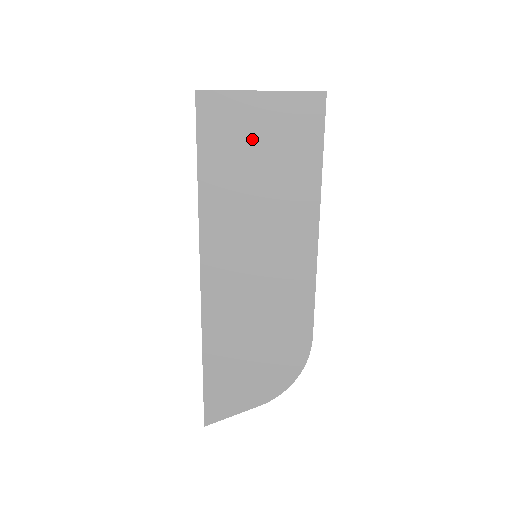
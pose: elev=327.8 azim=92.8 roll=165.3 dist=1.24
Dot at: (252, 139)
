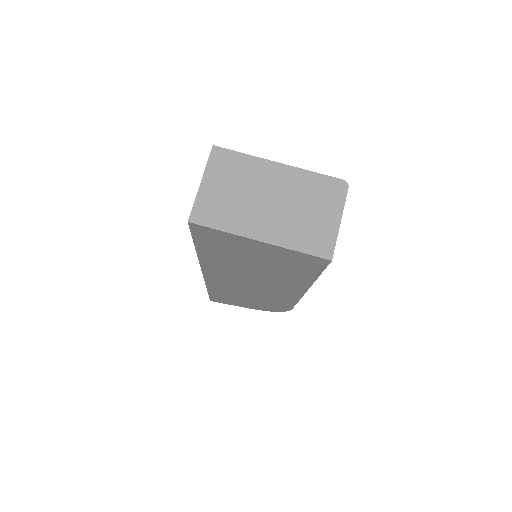
Dot at: (249, 253)
